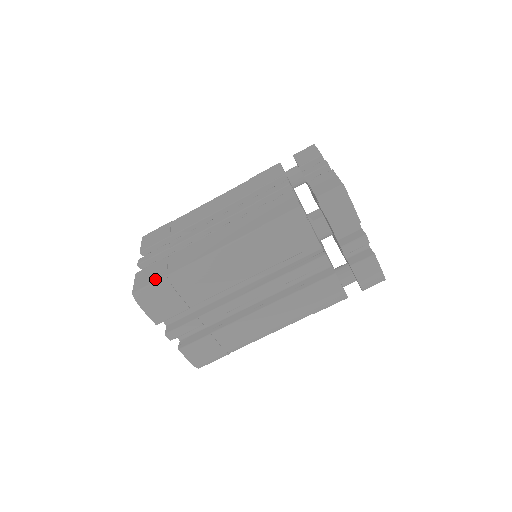
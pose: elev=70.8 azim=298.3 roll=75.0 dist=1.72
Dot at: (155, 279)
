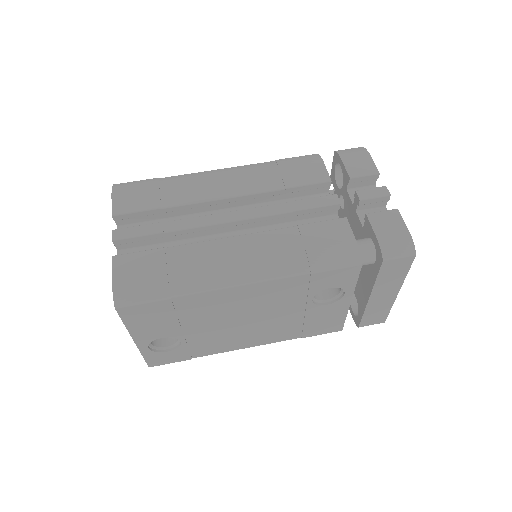
Dot at: occluded
